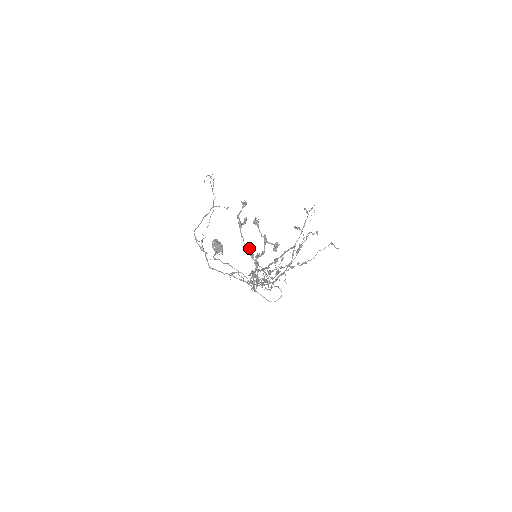
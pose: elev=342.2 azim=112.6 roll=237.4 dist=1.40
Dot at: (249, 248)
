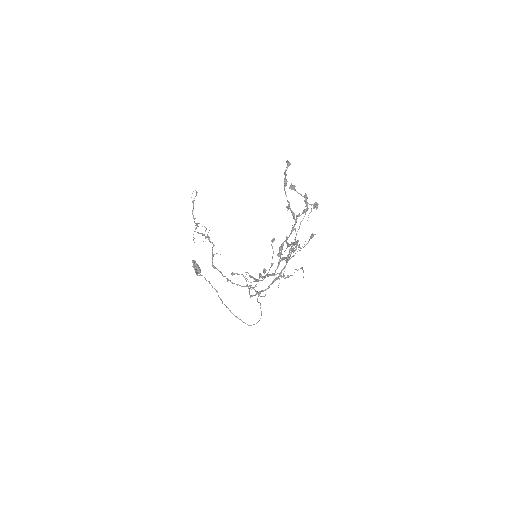
Dot at: (290, 208)
